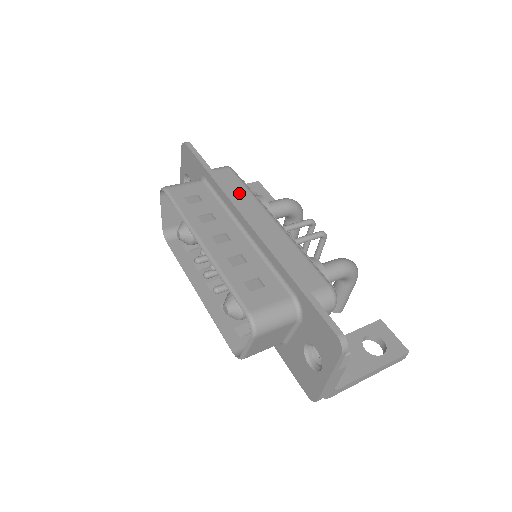
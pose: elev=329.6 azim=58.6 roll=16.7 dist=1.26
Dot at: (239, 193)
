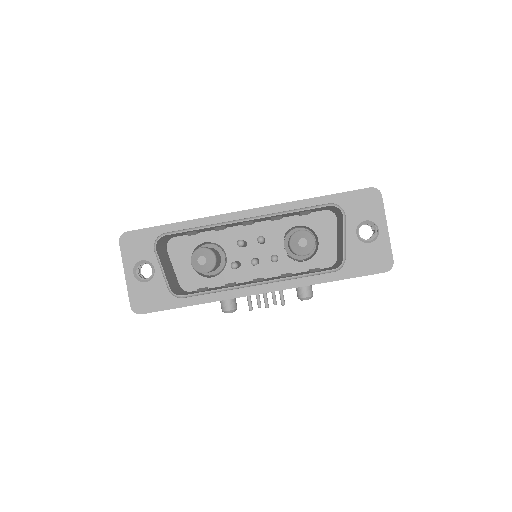
Dot at: occluded
